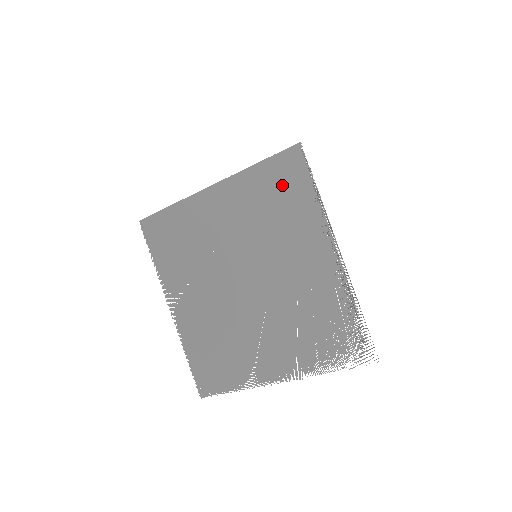
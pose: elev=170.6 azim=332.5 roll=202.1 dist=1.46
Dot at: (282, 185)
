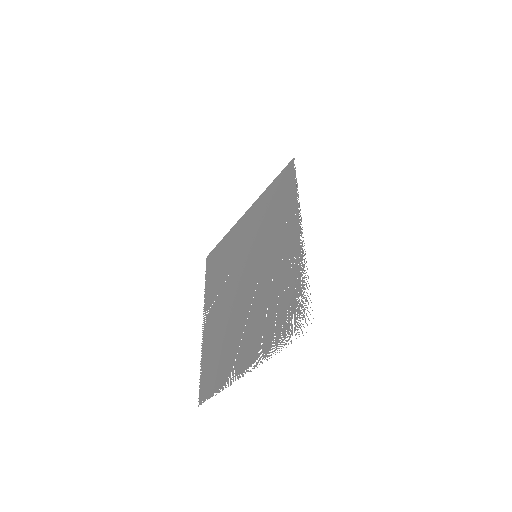
Dot at: (280, 193)
